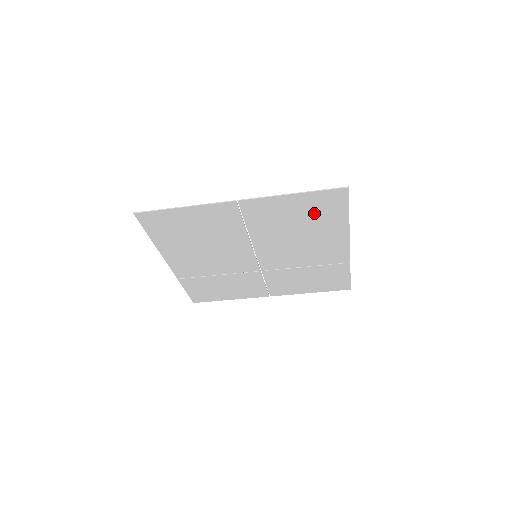
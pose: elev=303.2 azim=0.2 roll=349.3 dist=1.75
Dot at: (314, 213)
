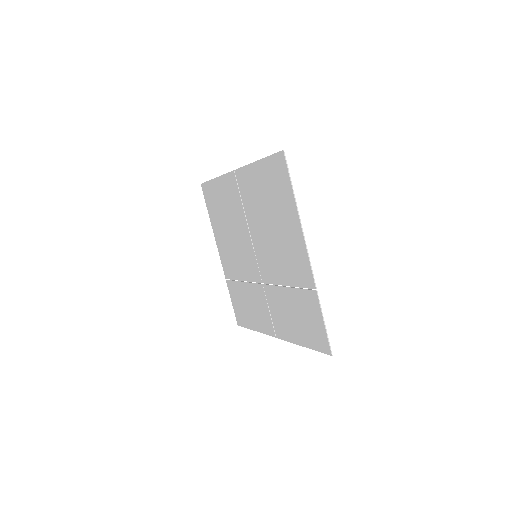
Dot at: (273, 190)
